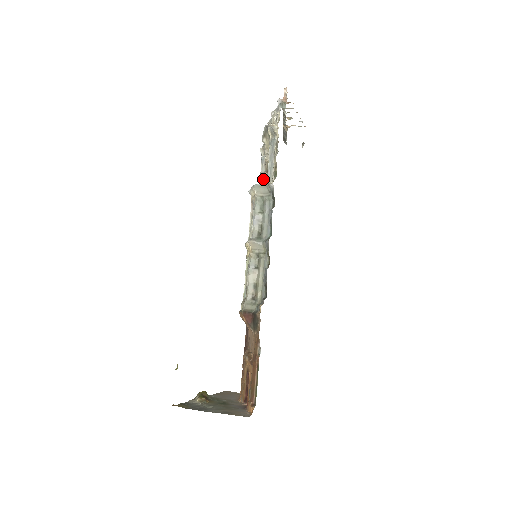
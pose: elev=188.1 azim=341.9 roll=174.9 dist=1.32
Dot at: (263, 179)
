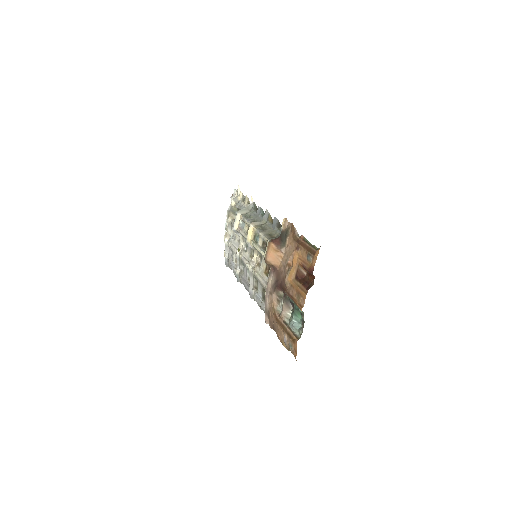
Dot at: occluded
